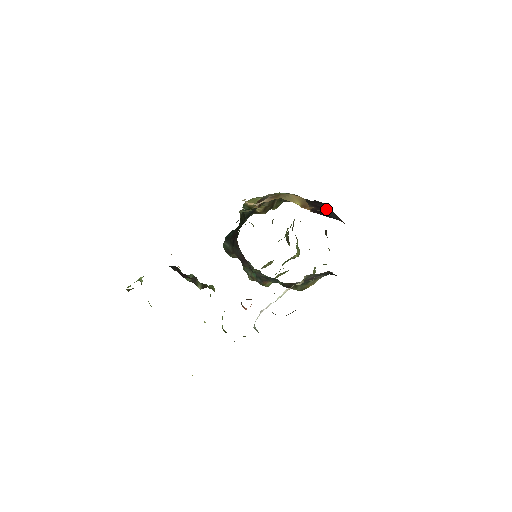
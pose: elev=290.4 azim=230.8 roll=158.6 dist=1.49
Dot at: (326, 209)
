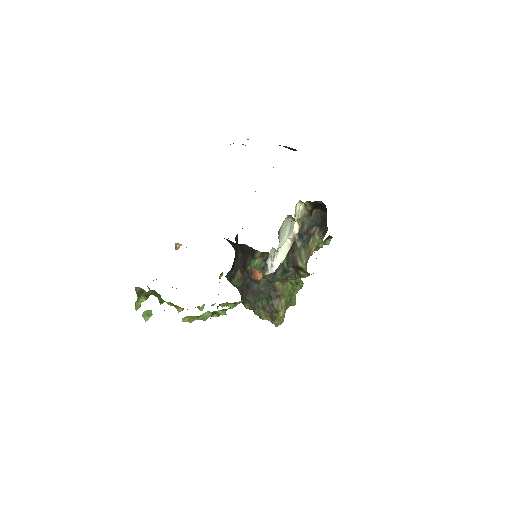
Dot at: occluded
